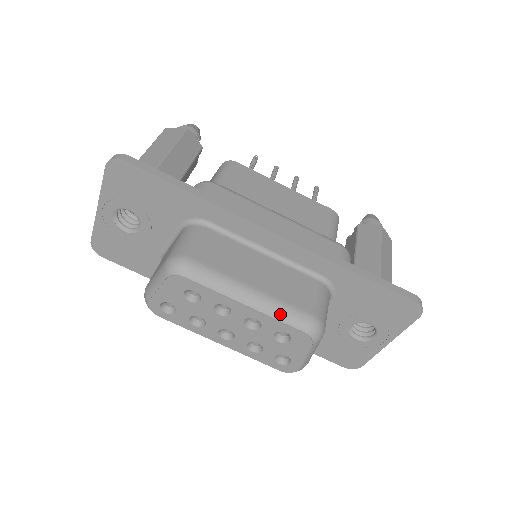
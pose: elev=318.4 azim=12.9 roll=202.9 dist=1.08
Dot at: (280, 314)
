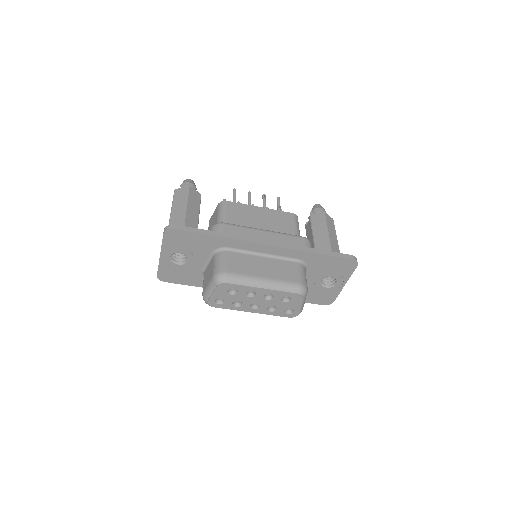
Dot at: (282, 288)
